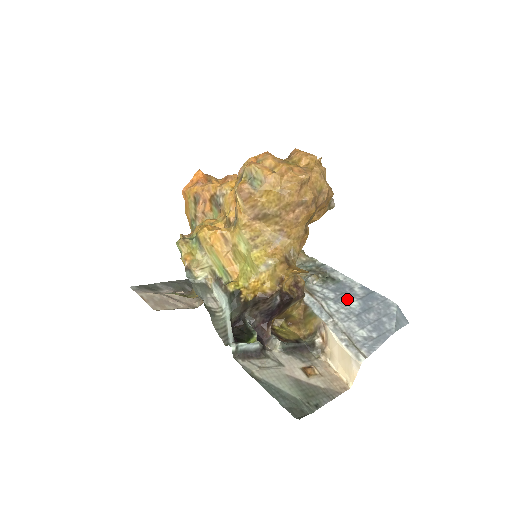
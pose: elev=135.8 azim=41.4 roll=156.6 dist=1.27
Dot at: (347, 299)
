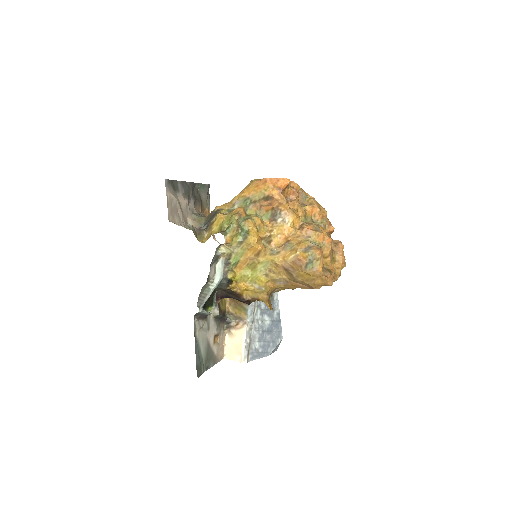
Dot at: (267, 316)
